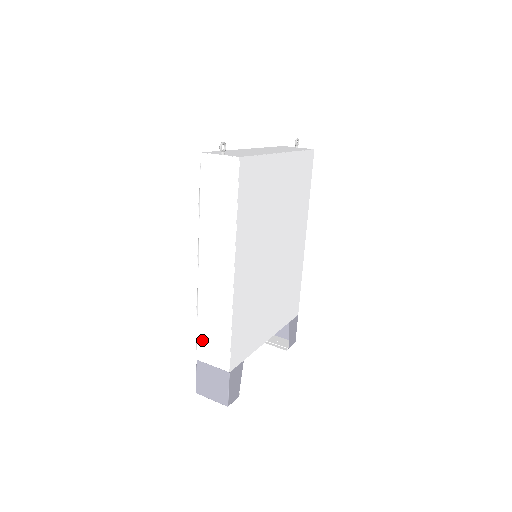
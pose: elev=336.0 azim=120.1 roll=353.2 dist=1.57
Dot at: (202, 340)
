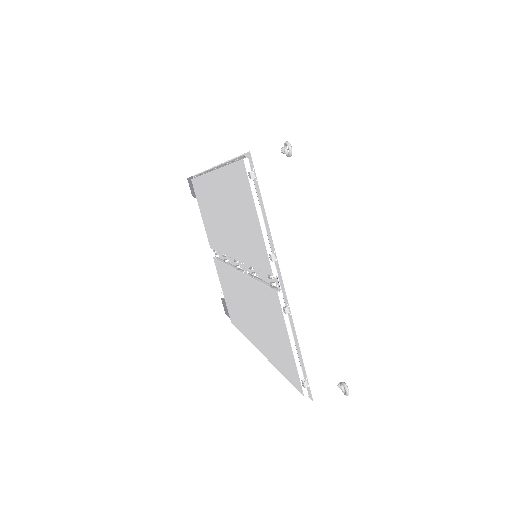
Dot at: occluded
